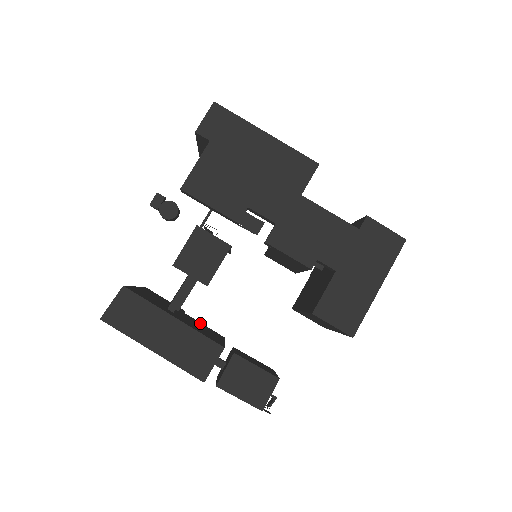
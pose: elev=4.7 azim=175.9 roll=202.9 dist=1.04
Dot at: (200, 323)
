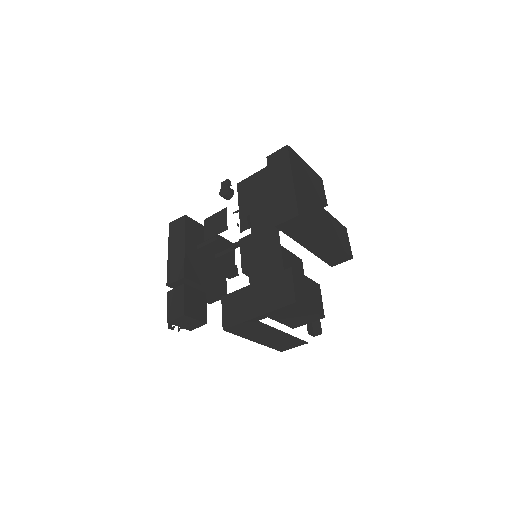
Dot at: (223, 277)
